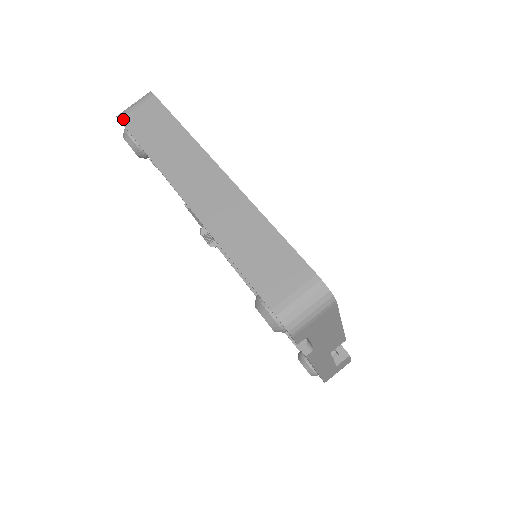
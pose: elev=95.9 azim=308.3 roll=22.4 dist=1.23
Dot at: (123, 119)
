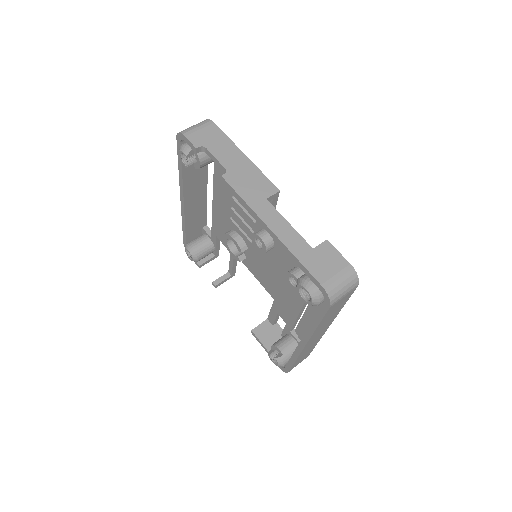
Dot at: occluded
